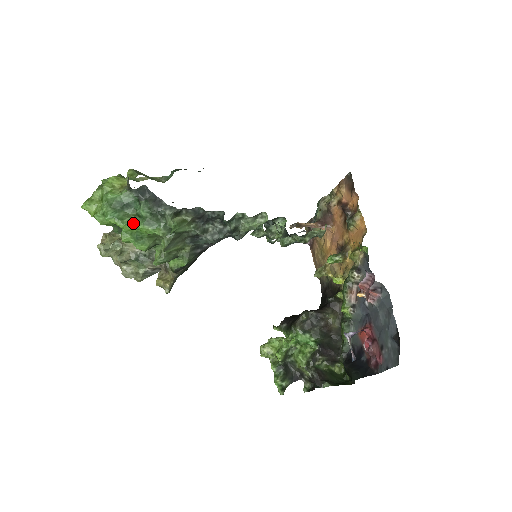
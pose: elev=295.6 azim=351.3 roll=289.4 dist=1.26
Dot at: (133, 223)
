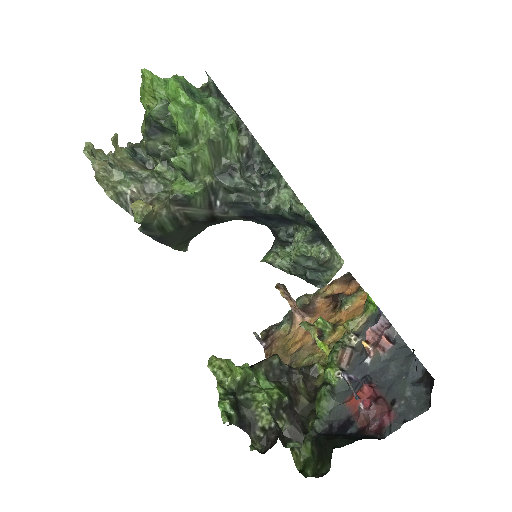
Dot at: (194, 100)
